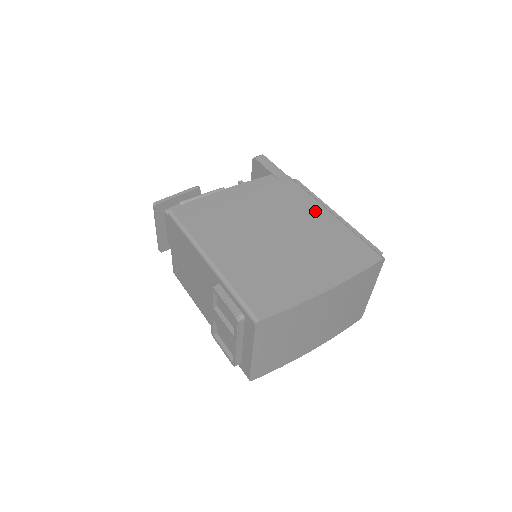
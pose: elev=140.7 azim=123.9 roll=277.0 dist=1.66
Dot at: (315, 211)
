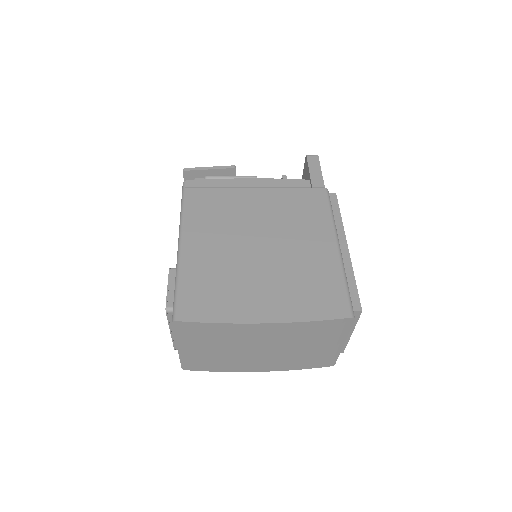
Dot at: (321, 236)
